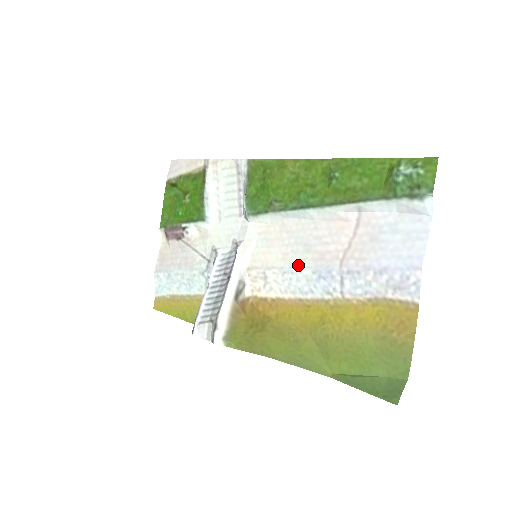
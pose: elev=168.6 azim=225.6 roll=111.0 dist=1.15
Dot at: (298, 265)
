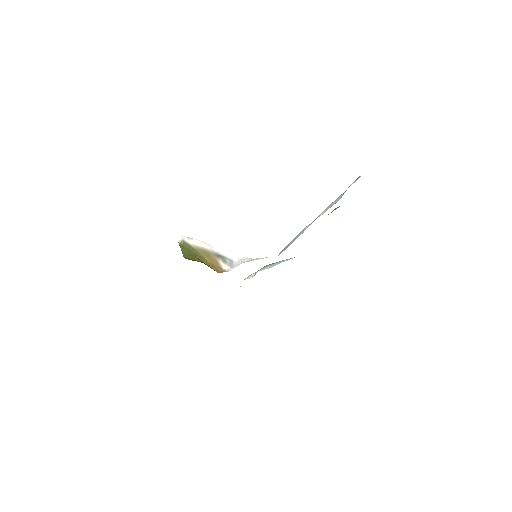
Dot at: occluded
